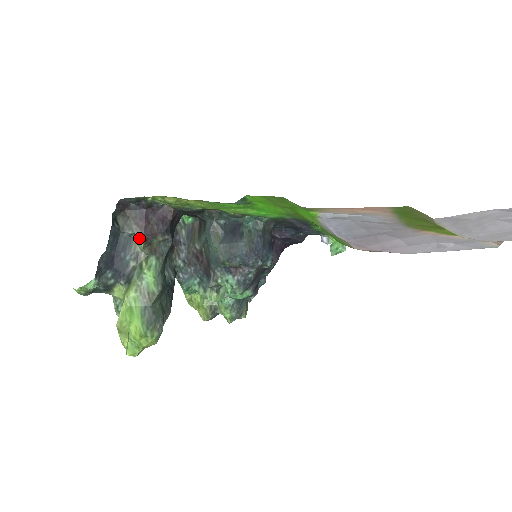
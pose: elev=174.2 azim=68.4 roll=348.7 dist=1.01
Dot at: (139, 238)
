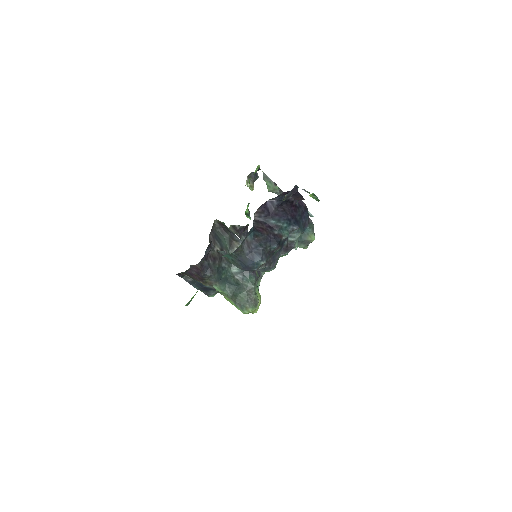
Dot at: (200, 282)
